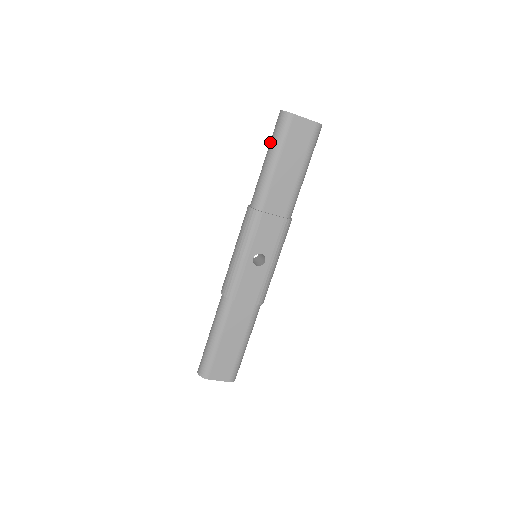
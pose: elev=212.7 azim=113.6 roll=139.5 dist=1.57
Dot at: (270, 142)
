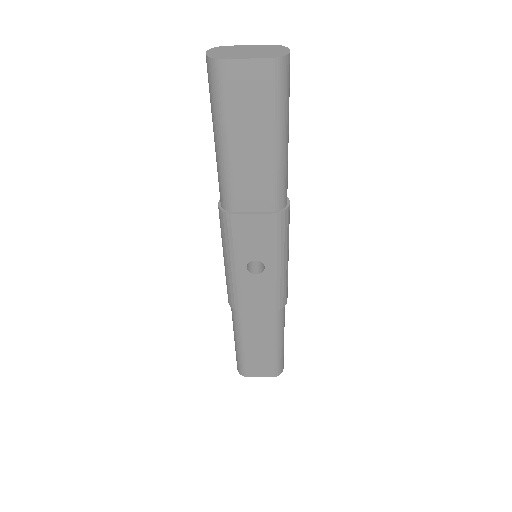
Dot at: (211, 109)
